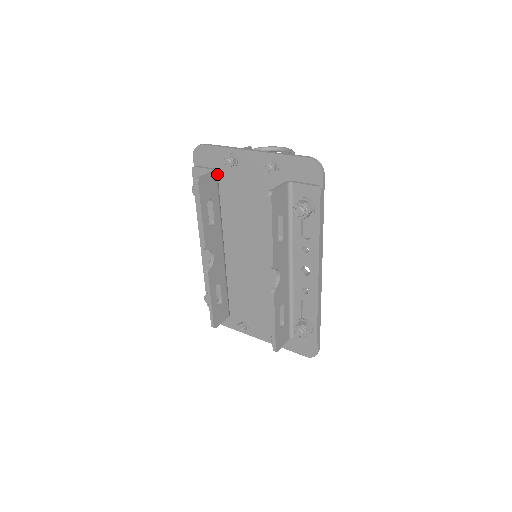
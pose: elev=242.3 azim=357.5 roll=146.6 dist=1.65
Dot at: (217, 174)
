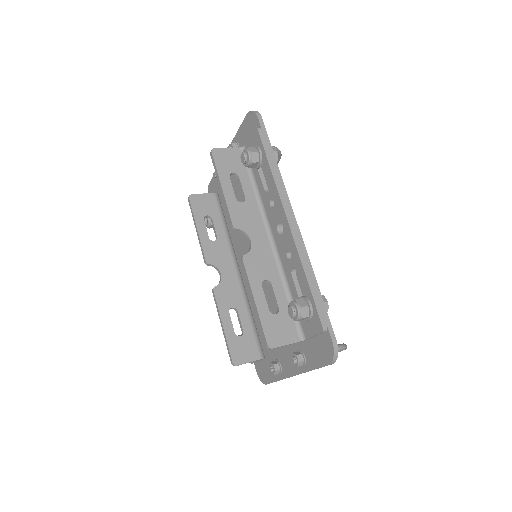
Dot at: (217, 196)
